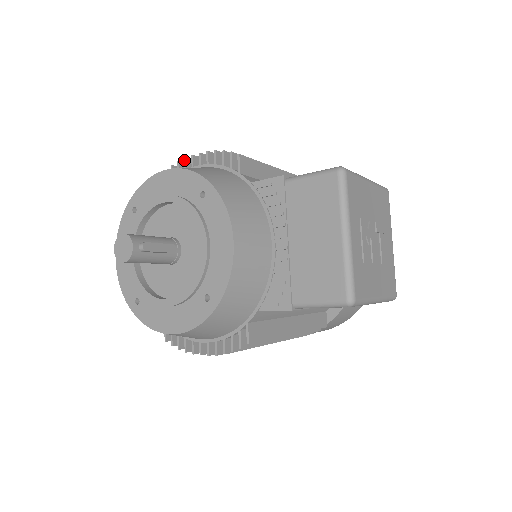
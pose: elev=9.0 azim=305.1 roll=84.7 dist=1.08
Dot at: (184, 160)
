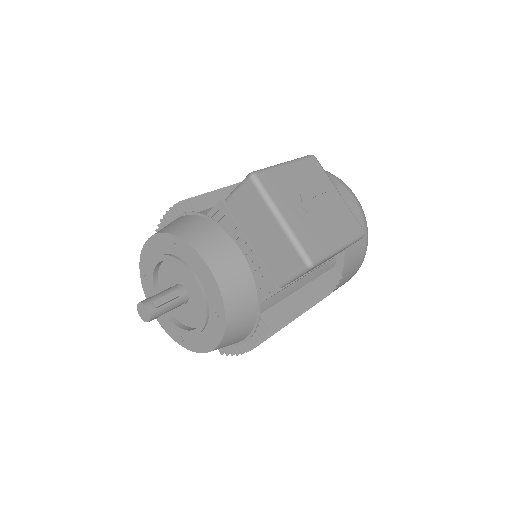
Dot at: occluded
